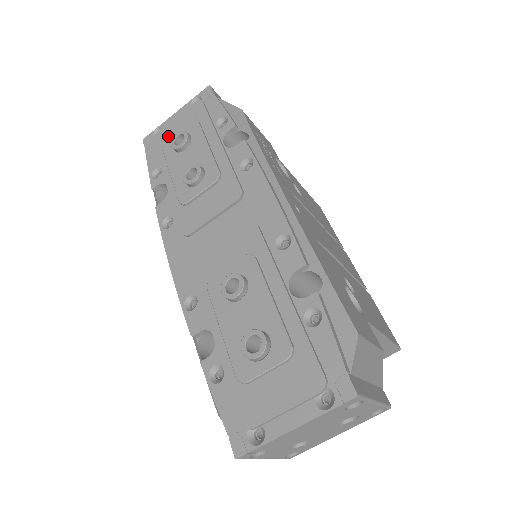
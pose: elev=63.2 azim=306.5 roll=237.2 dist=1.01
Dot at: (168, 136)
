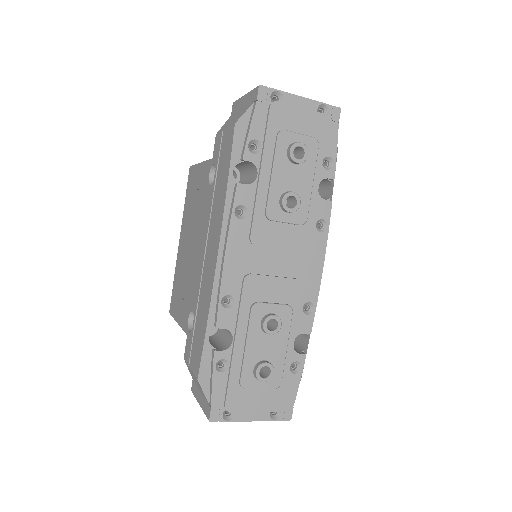
Dot at: (286, 121)
